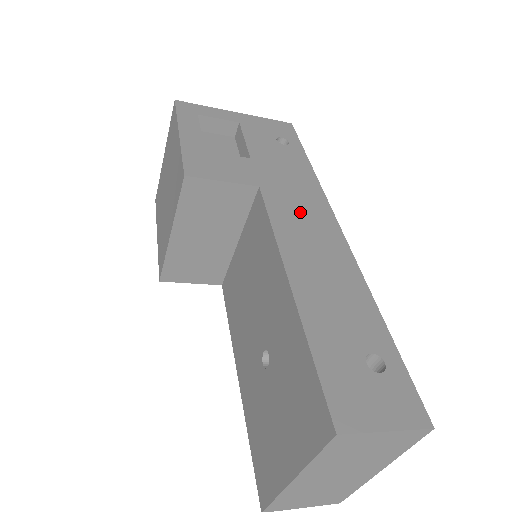
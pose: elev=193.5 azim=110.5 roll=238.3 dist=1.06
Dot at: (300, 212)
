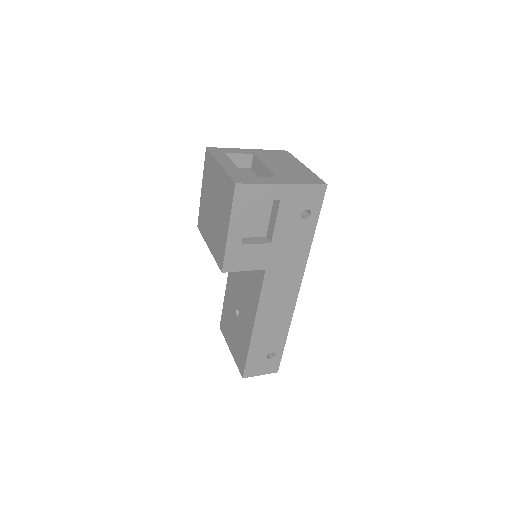
Dot at: (281, 285)
